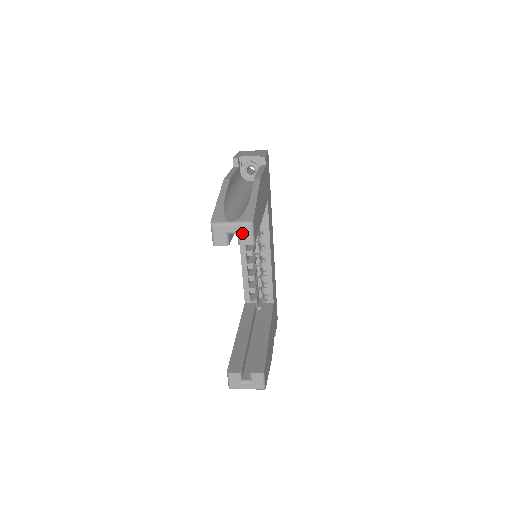
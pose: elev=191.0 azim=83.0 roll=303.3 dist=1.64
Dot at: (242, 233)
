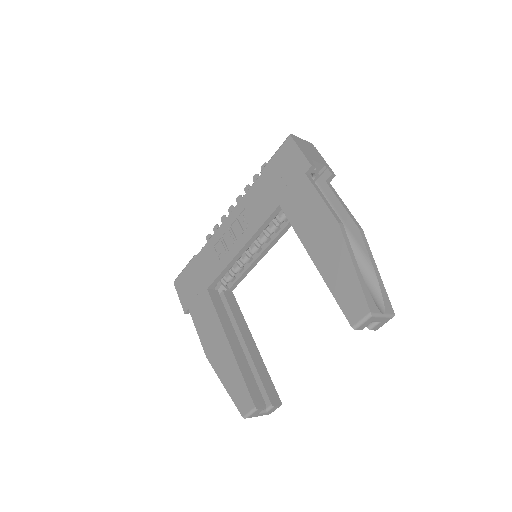
Dot at: (381, 323)
